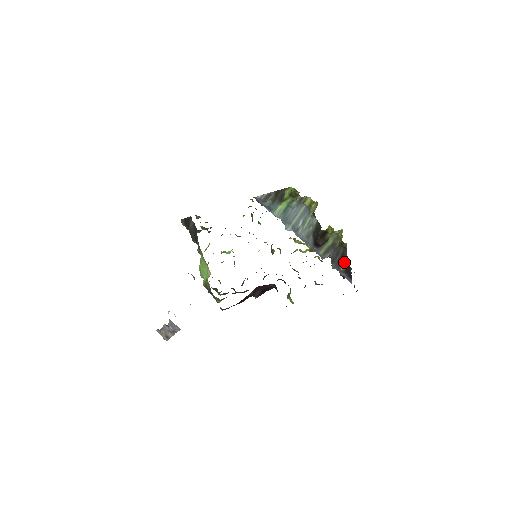
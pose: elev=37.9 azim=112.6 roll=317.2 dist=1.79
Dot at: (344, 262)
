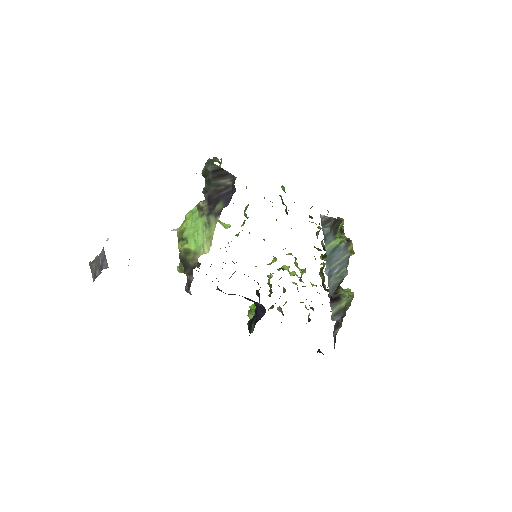
Dot at: (339, 328)
